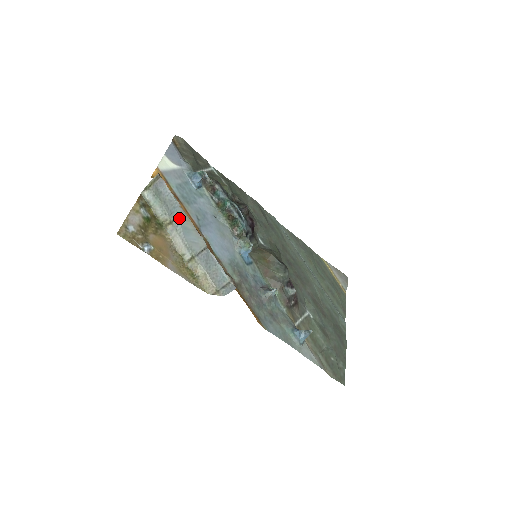
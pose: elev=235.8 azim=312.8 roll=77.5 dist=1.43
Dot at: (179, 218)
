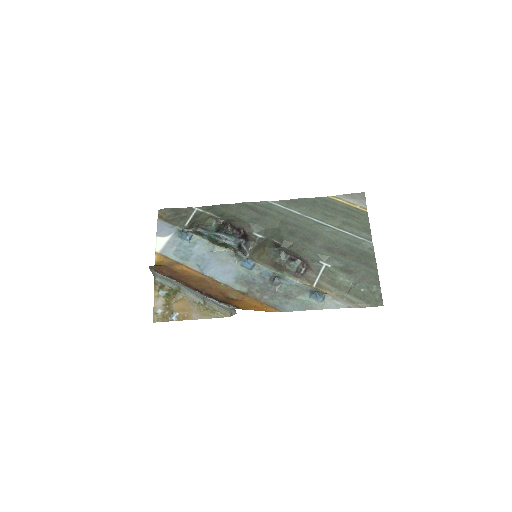
Dot at: (179, 285)
